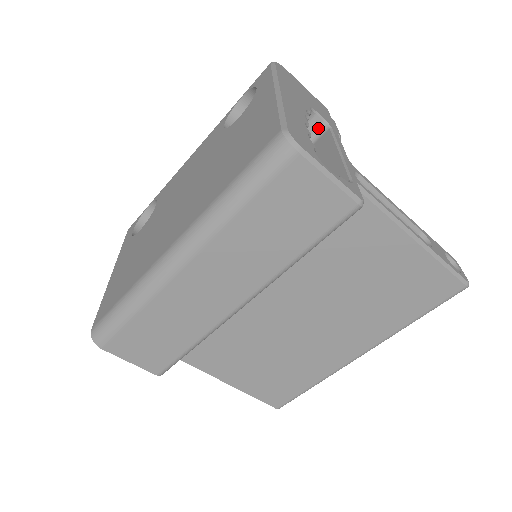
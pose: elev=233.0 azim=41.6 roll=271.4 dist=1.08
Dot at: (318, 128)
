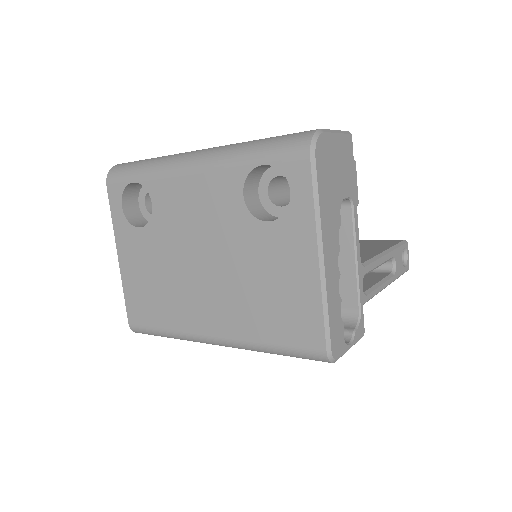
Dot at: occluded
